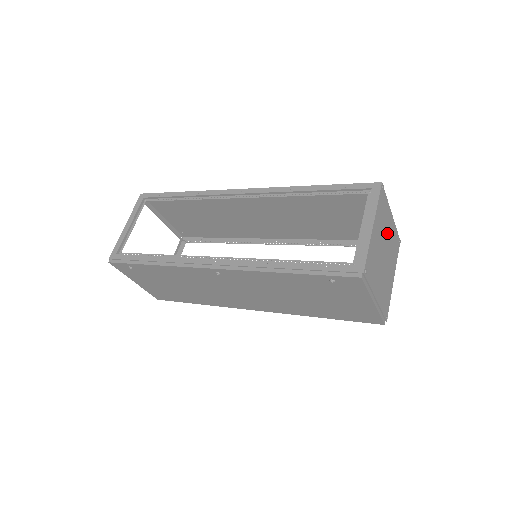
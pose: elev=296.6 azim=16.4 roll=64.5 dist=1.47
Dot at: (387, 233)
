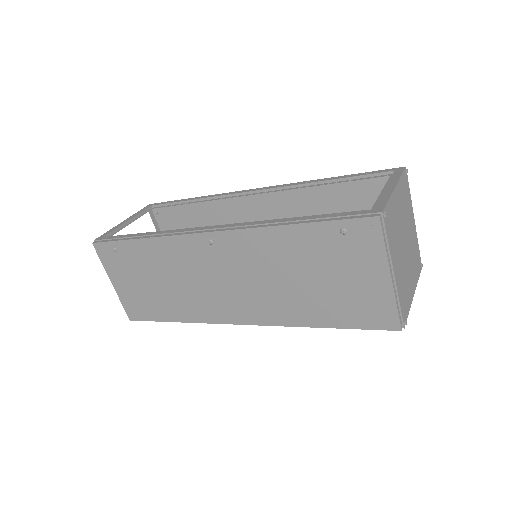
Dot at: (409, 228)
